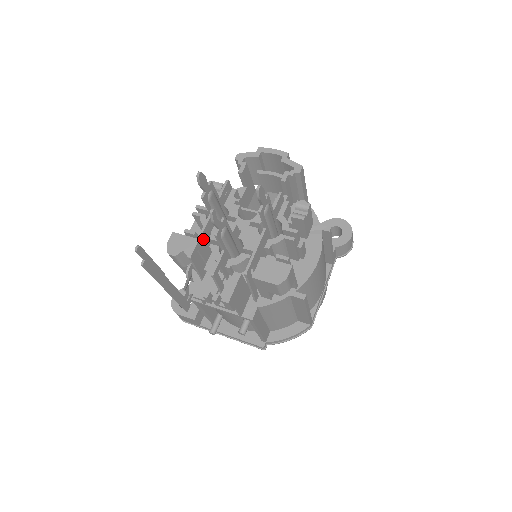
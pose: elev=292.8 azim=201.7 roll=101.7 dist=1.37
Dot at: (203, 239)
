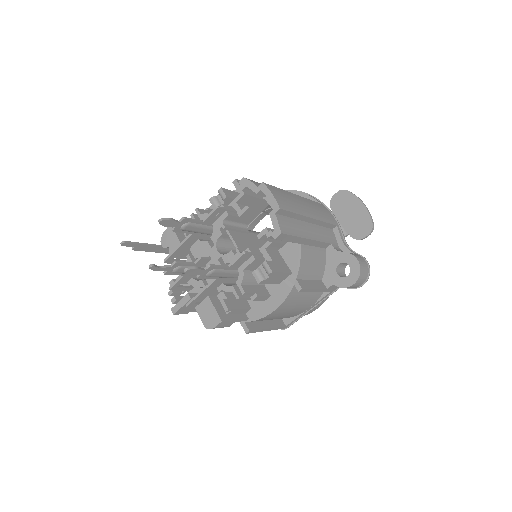
Dot at: (182, 249)
